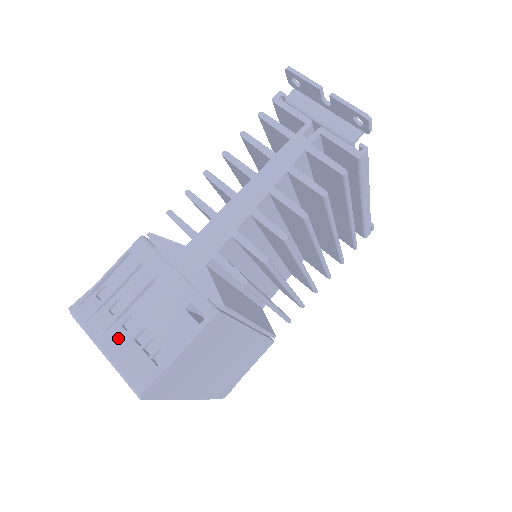
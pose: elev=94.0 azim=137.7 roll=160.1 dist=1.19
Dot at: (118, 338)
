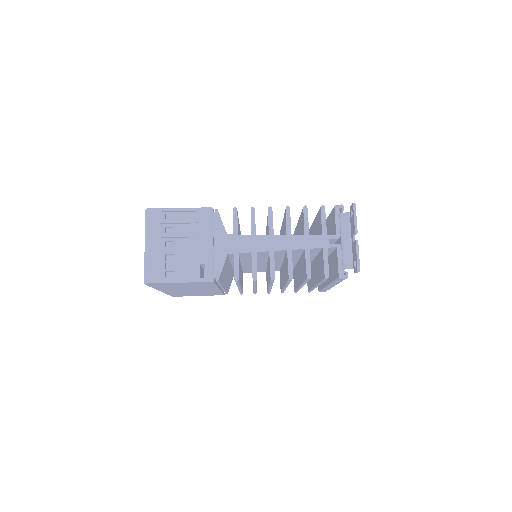
Dot at: (158, 247)
